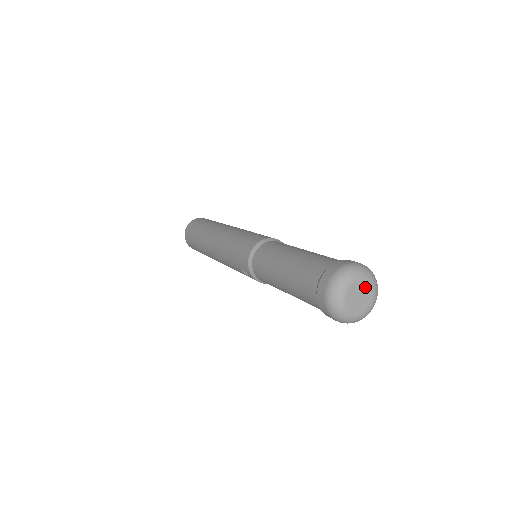
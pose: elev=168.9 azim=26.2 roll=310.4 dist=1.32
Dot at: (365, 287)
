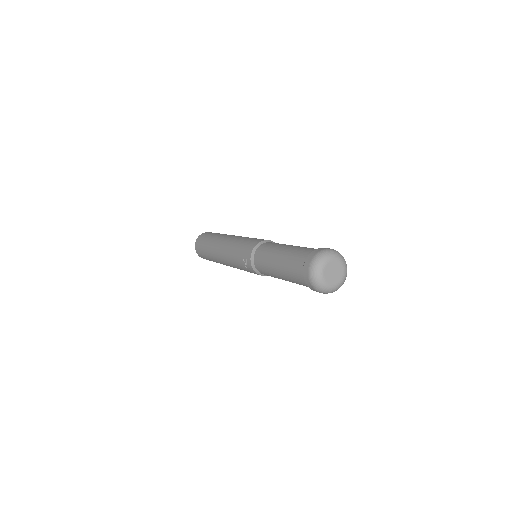
Dot at: (339, 268)
